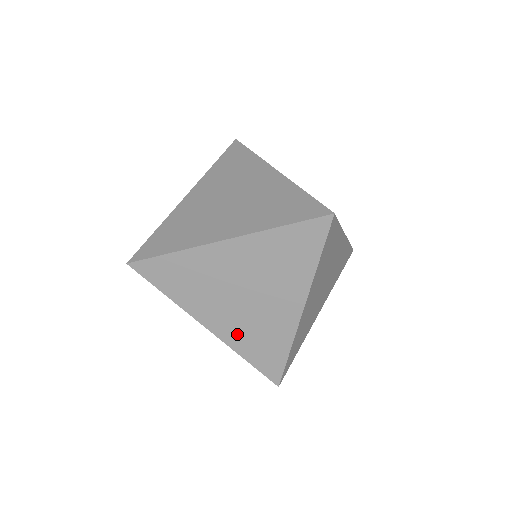
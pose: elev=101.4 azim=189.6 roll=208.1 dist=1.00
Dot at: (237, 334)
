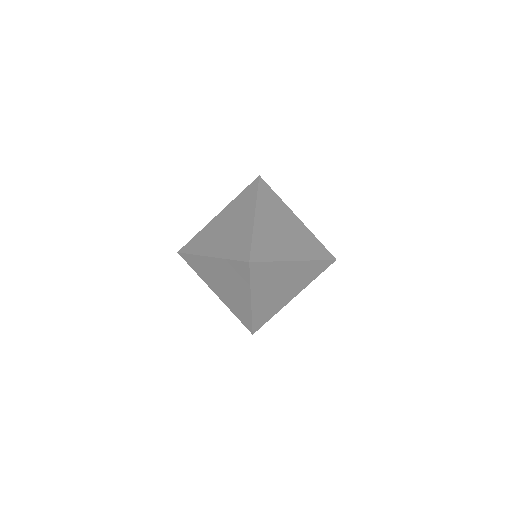
Dot at: (261, 307)
